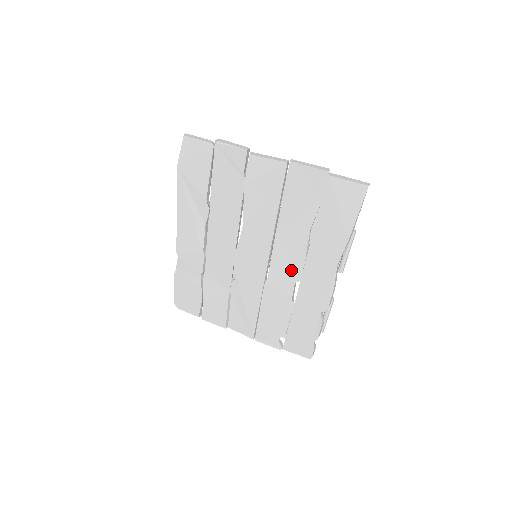
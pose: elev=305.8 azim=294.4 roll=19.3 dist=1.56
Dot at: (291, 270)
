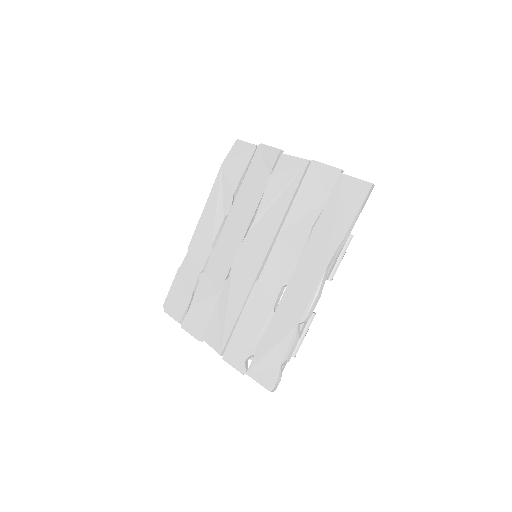
Dot at: (283, 271)
